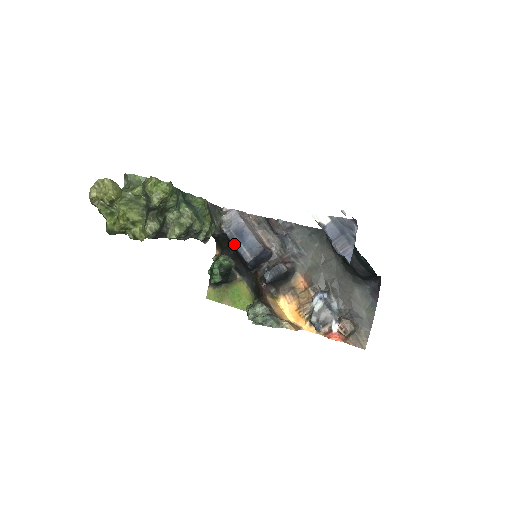
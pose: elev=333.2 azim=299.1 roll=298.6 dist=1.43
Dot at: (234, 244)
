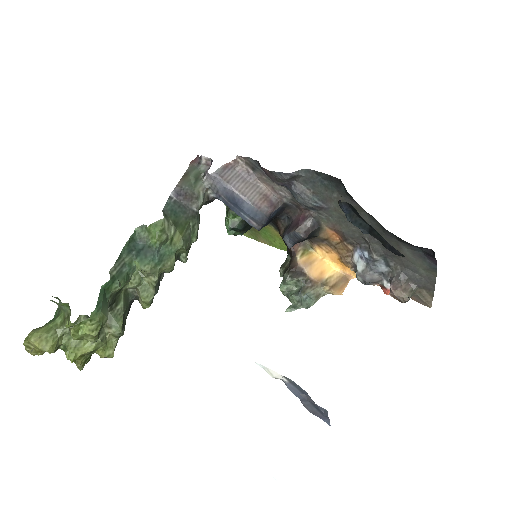
Dot at: occluded
